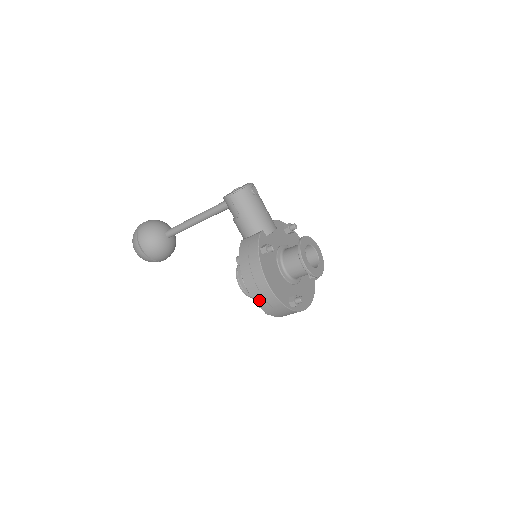
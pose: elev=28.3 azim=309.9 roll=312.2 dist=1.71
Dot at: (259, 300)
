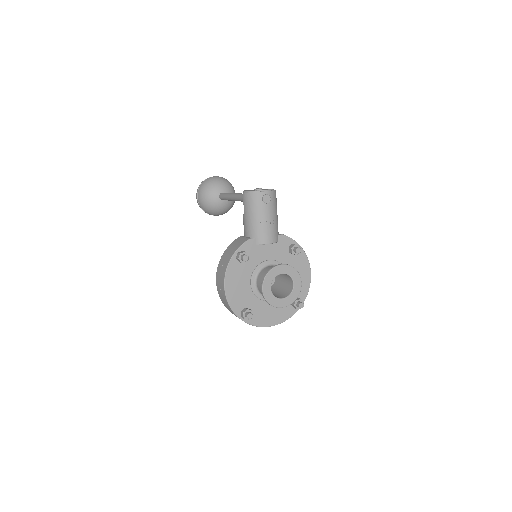
Dot at: (220, 294)
